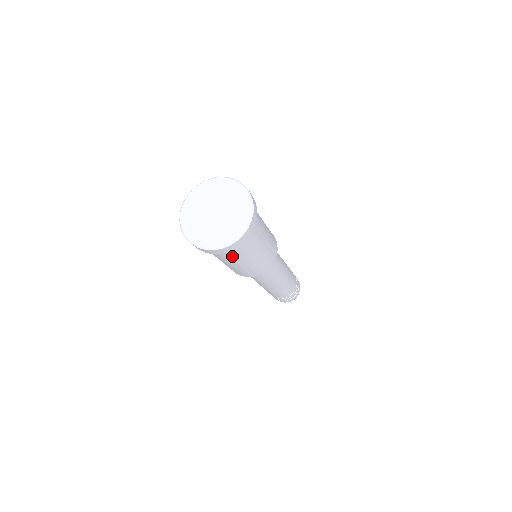
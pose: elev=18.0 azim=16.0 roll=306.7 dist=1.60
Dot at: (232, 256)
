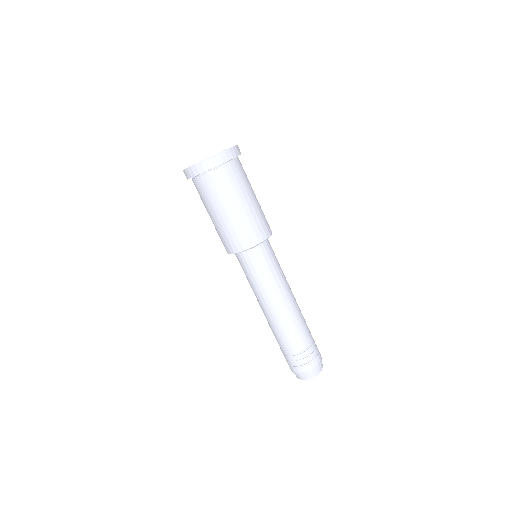
Dot at: (238, 181)
